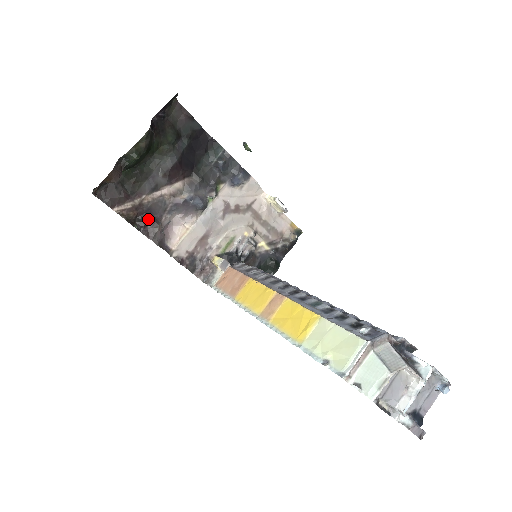
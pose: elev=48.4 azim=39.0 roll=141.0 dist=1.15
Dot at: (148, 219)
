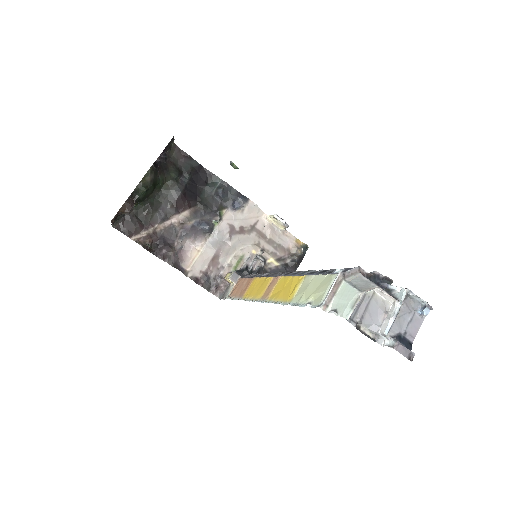
Dot at: (162, 245)
